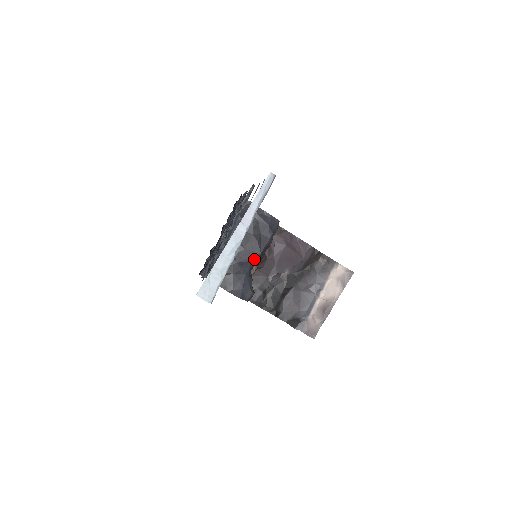
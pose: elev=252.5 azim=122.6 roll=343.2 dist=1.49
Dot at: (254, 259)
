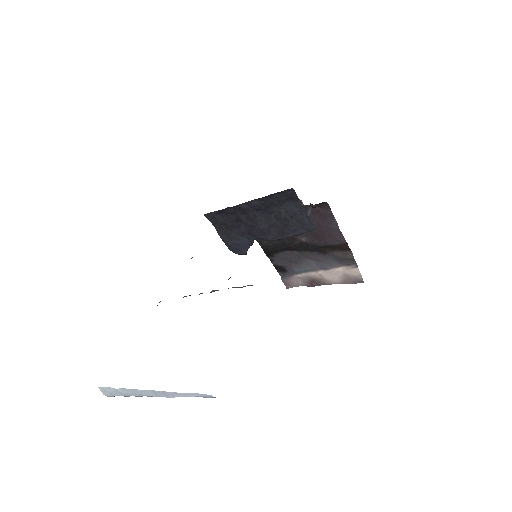
Dot at: (263, 238)
